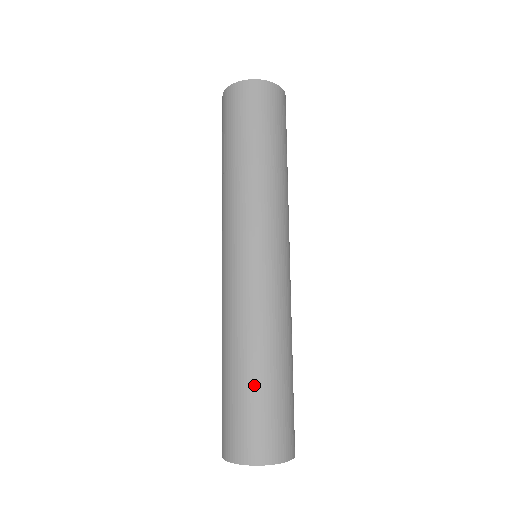
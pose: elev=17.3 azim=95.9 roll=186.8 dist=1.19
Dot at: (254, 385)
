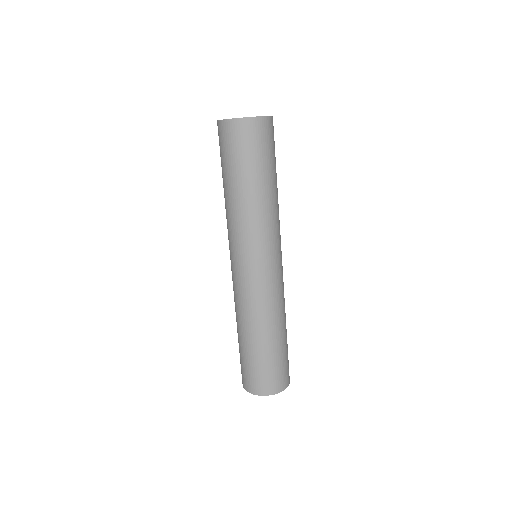
Dot at: (260, 352)
